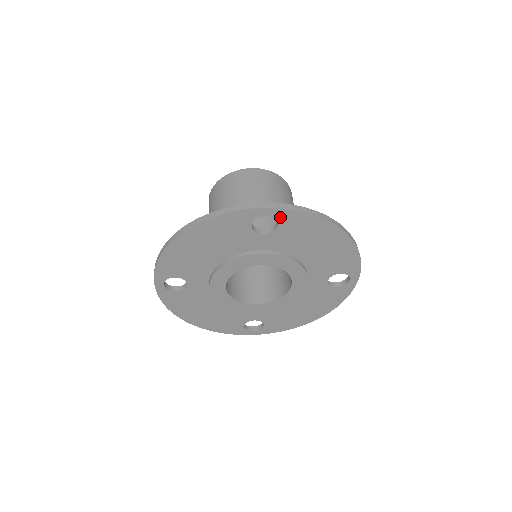
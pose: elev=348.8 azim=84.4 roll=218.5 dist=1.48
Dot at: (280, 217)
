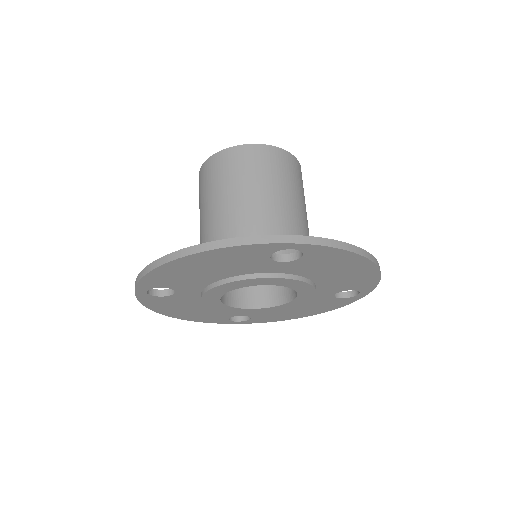
Dot at: (308, 251)
